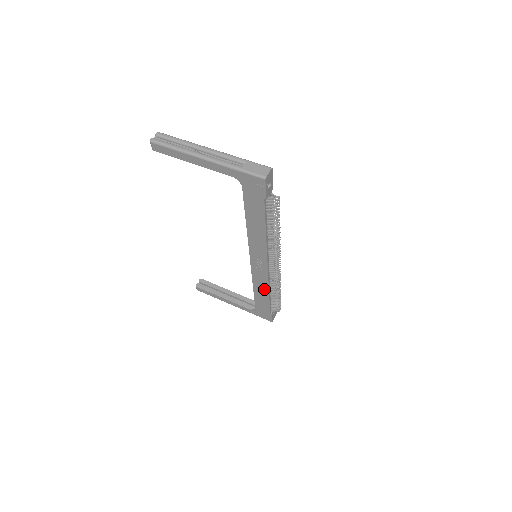
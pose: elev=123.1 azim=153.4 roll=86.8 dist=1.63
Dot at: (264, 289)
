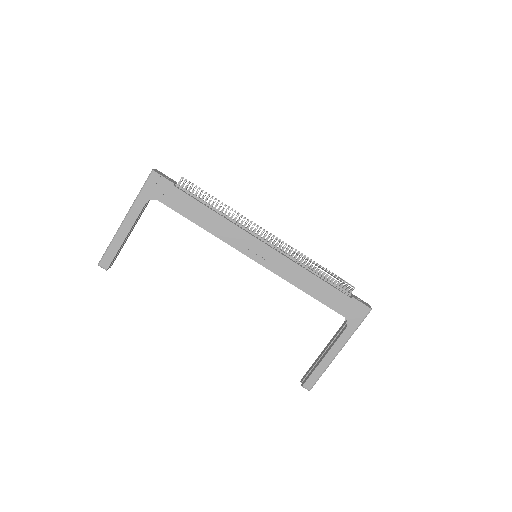
Dot at: (304, 276)
